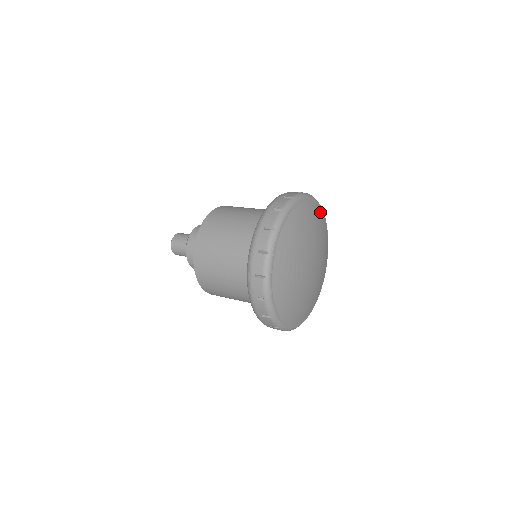
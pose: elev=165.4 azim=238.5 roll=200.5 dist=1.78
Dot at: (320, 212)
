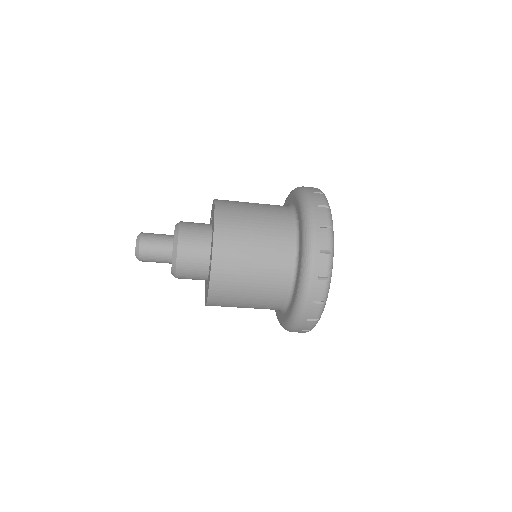
Dot at: occluded
